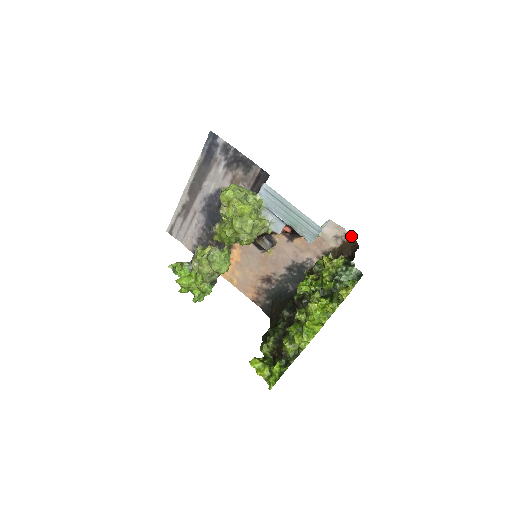
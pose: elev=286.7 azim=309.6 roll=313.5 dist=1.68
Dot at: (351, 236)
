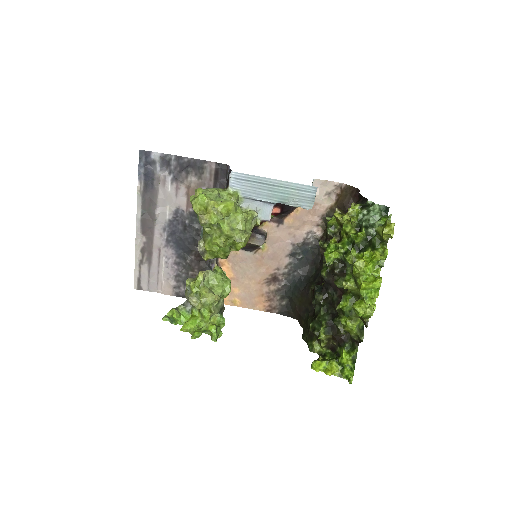
Dot at: (343, 185)
